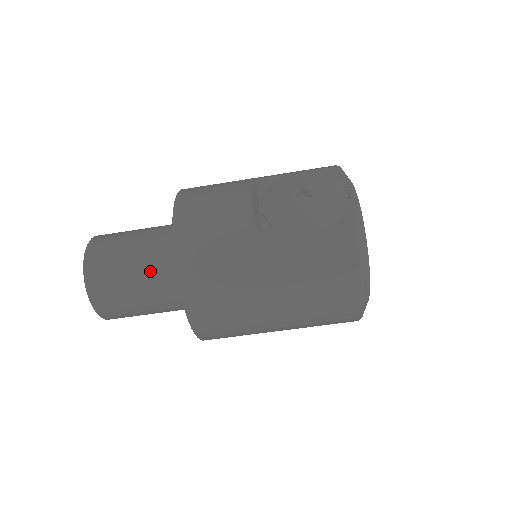
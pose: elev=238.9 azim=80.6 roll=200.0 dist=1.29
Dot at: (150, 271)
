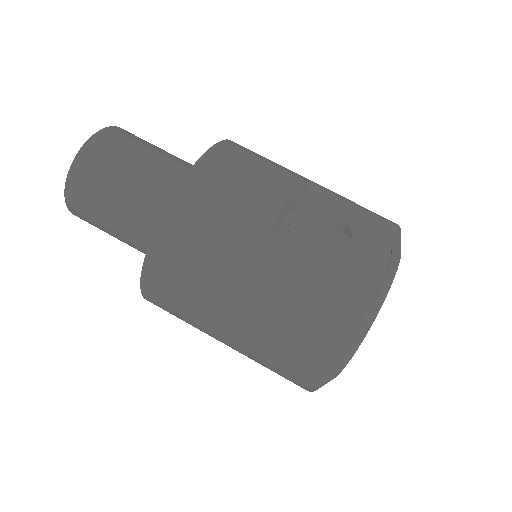
Dot at: (141, 197)
